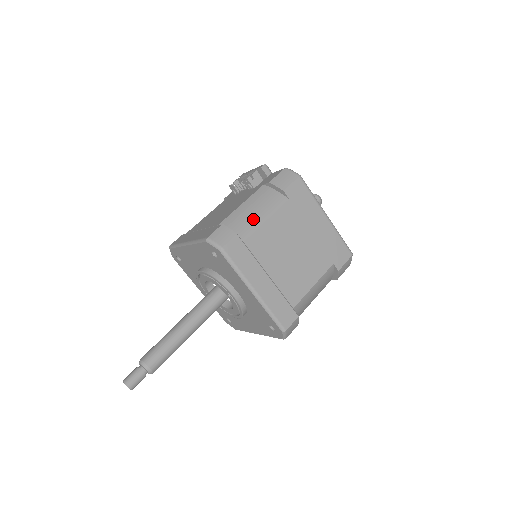
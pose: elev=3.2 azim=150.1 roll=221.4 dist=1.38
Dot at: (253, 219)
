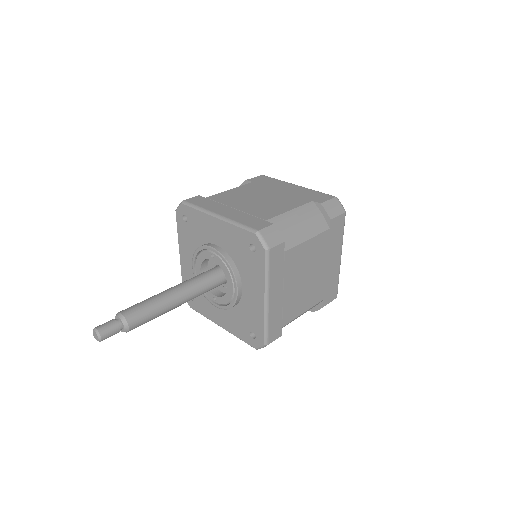
Dot at: occluded
